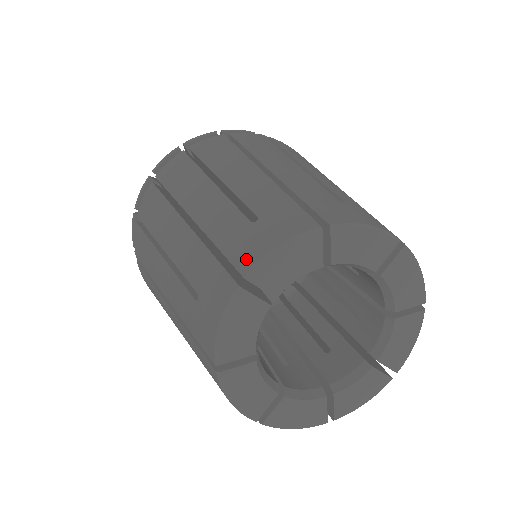
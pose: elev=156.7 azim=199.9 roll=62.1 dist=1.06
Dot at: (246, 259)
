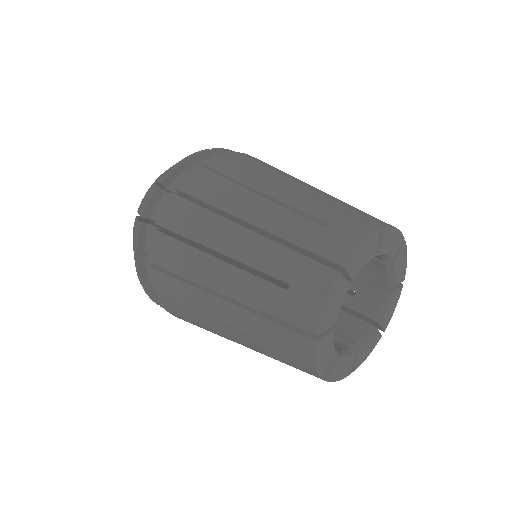
Dot at: (377, 222)
